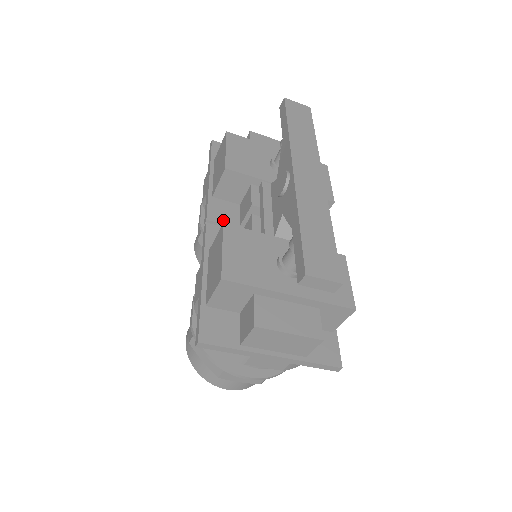
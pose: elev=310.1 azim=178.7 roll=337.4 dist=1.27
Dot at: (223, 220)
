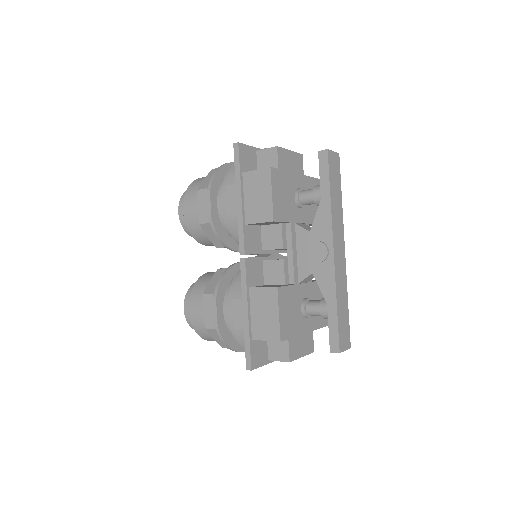
Dot at: (253, 250)
